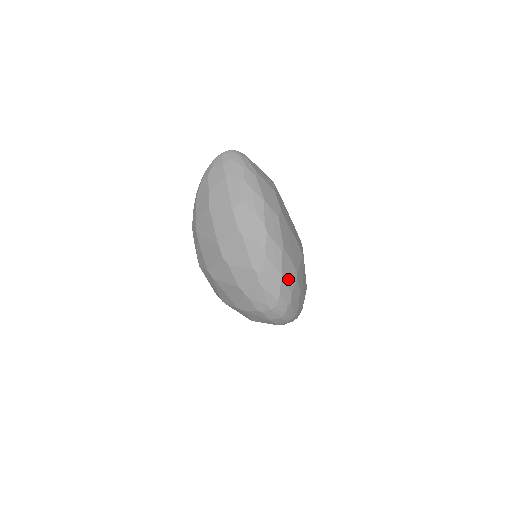
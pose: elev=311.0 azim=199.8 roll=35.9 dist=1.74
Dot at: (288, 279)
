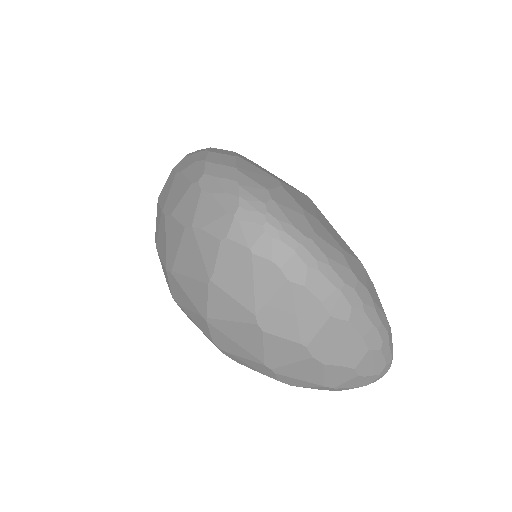
Dot at: (255, 177)
